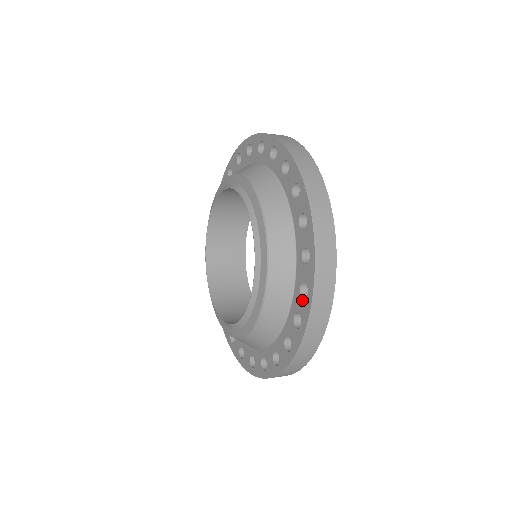
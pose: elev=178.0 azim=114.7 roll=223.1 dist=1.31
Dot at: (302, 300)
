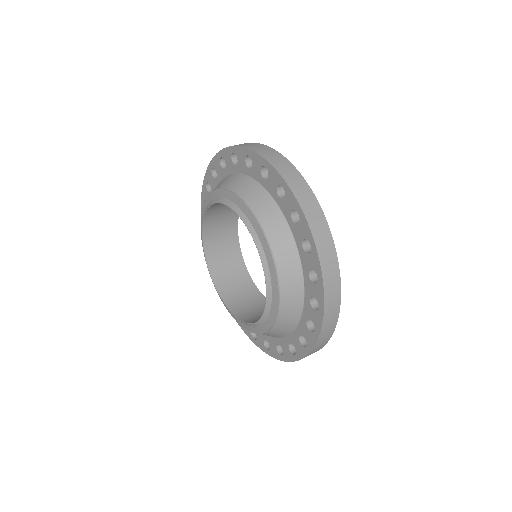
Dot at: (314, 285)
